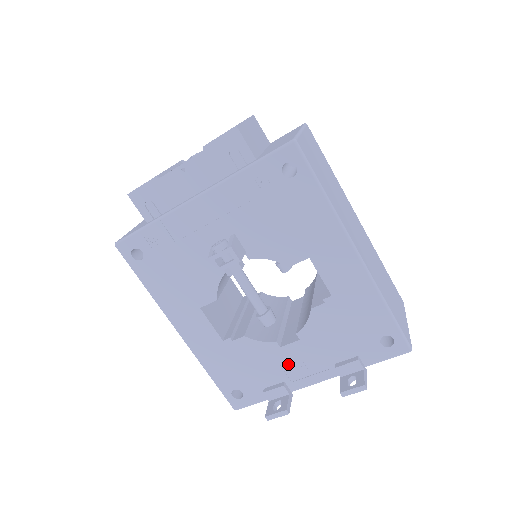
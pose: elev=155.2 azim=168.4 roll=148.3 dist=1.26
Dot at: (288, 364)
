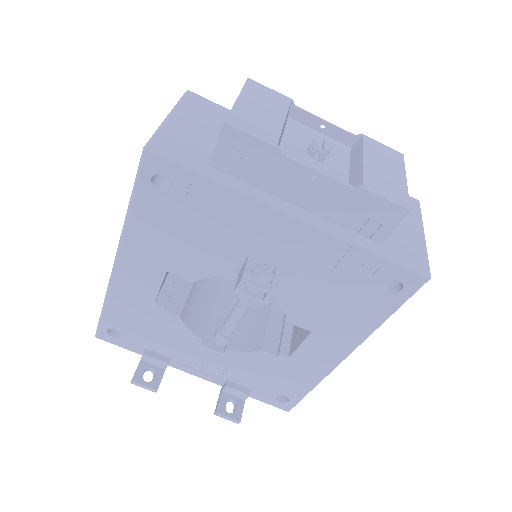
Dot at: (190, 354)
